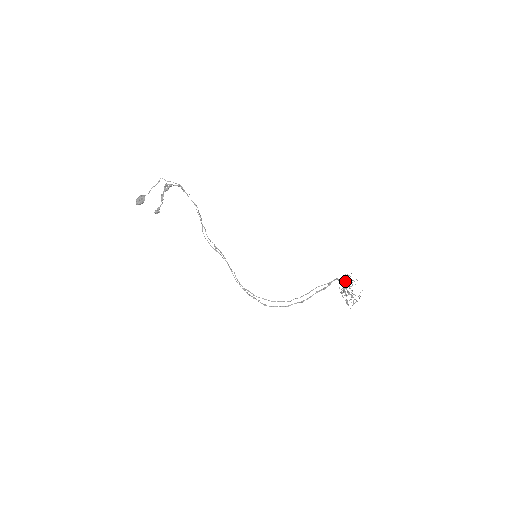
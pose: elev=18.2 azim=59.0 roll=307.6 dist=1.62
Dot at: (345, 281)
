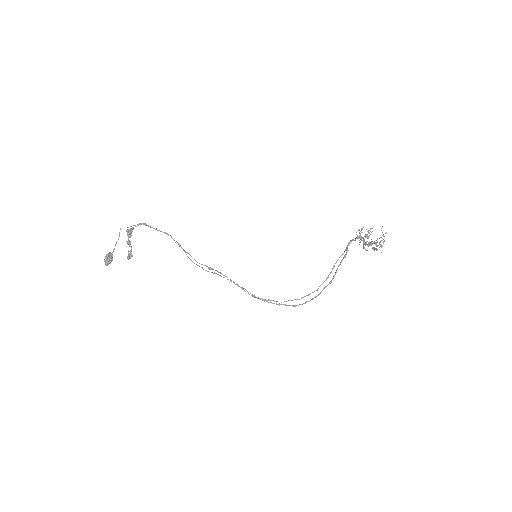
Dot at: occluded
